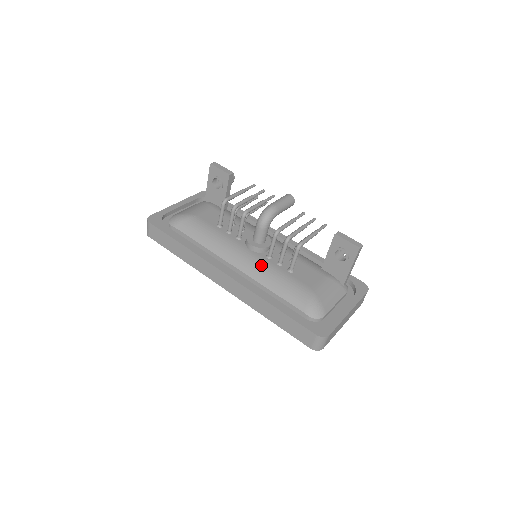
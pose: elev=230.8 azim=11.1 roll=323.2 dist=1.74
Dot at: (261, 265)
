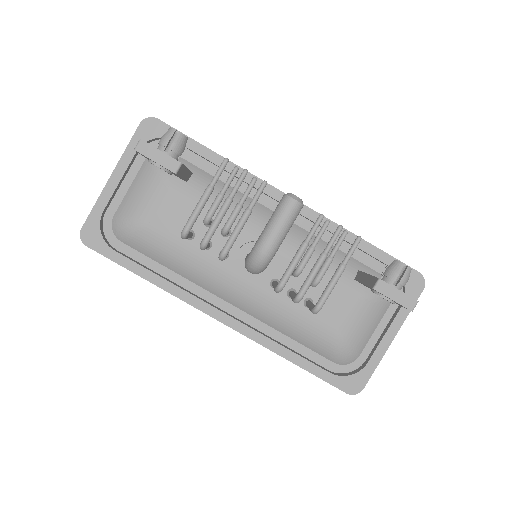
Dot at: (265, 303)
